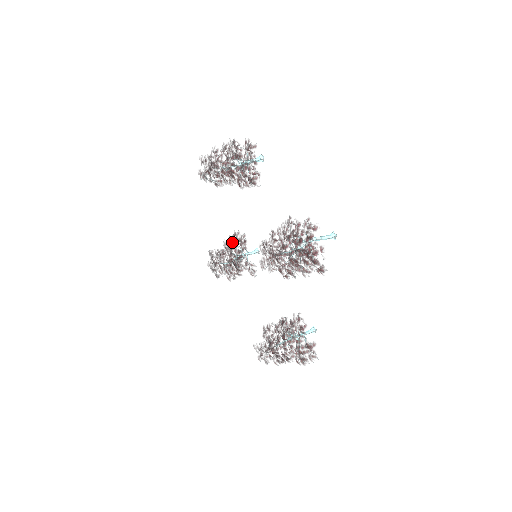
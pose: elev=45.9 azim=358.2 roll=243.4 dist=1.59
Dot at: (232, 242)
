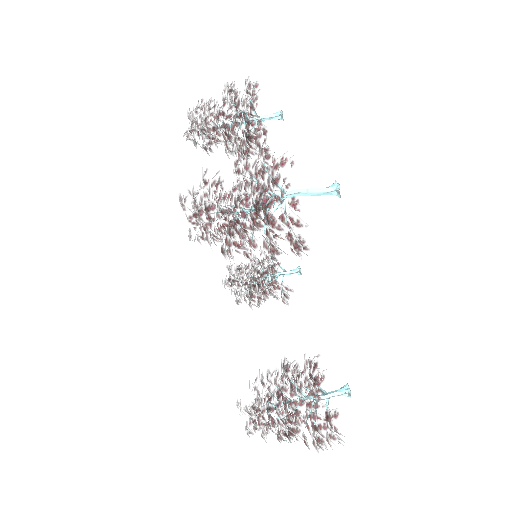
Dot at: (261, 254)
